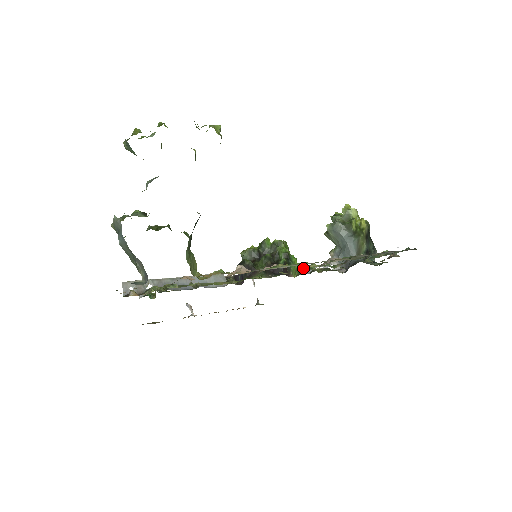
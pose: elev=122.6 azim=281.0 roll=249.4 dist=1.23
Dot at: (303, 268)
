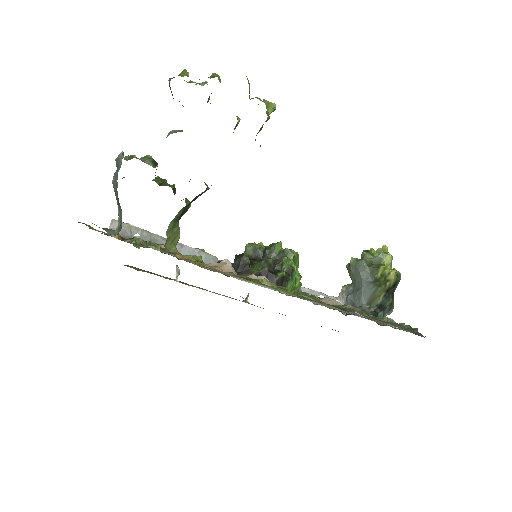
Dot at: occluded
